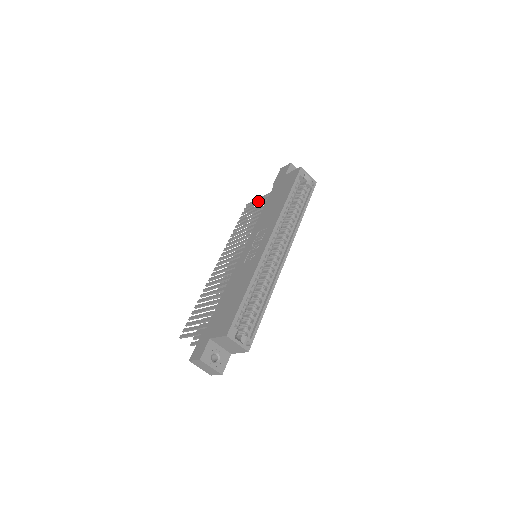
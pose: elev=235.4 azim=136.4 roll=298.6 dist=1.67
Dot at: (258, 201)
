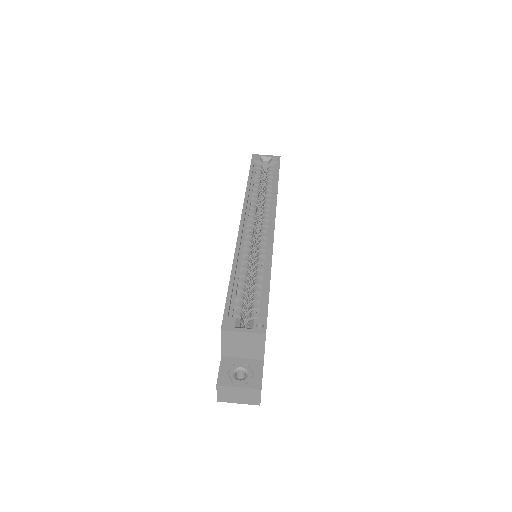
Dot at: occluded
